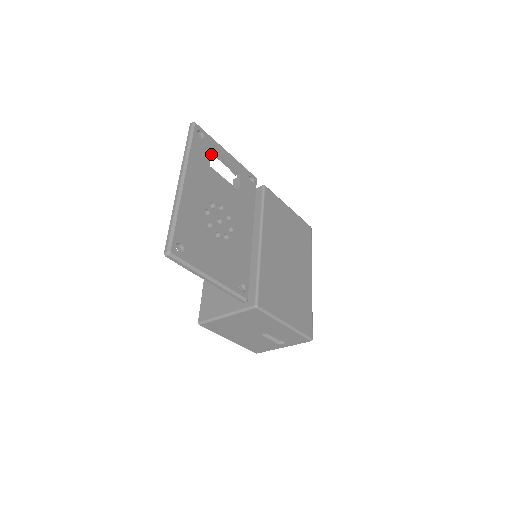
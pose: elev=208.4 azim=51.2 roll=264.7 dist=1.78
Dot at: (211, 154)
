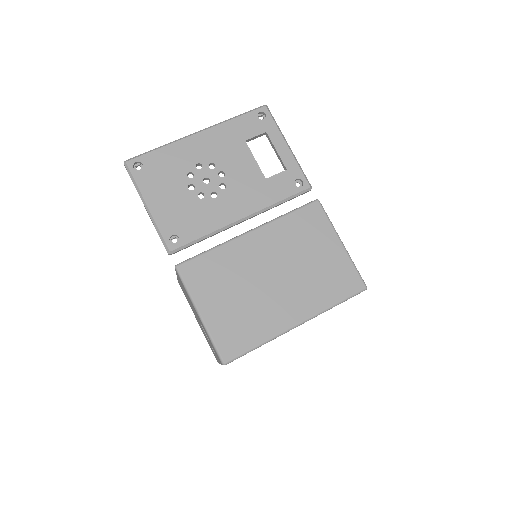
Dot at: occluded
